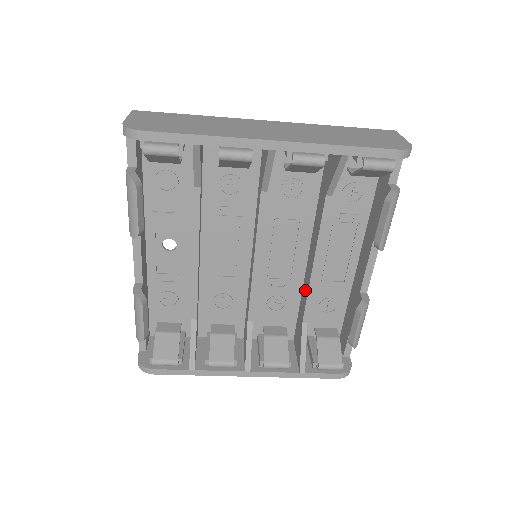
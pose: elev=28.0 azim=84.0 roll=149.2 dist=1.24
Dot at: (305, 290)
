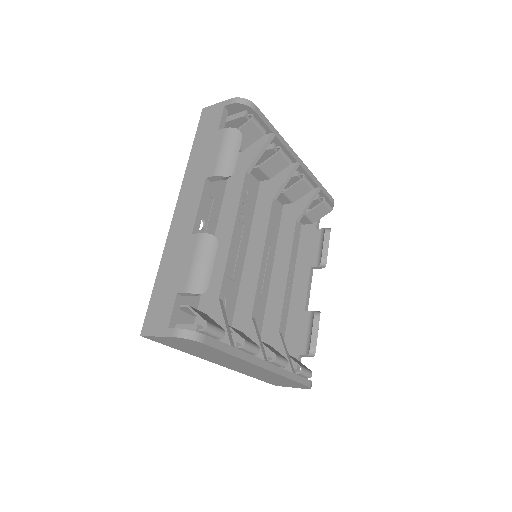
Dot at: (275, 303)
